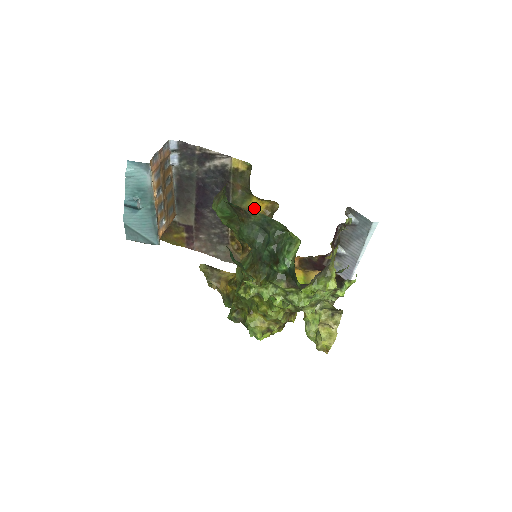
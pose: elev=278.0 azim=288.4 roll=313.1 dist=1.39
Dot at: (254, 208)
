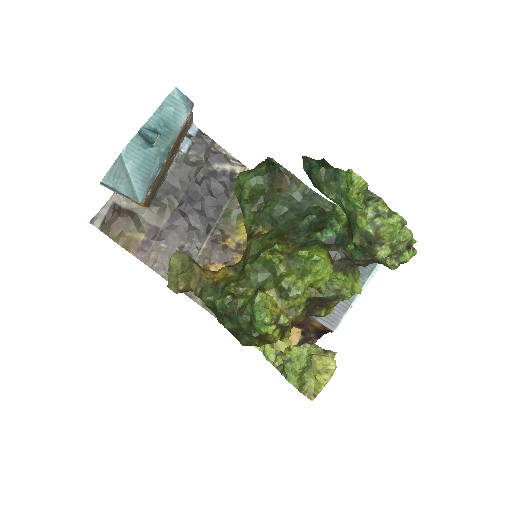
Dot at: (244, 230)
